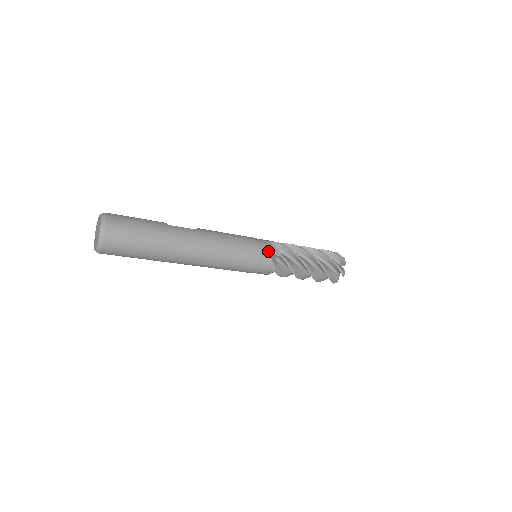
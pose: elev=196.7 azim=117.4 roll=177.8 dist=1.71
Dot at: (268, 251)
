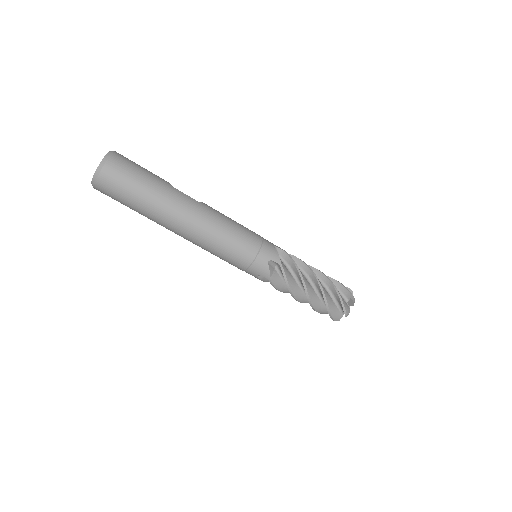
Dot at: (268, 254)
